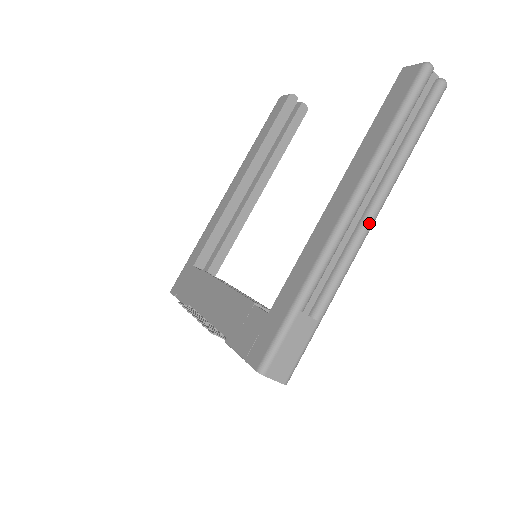
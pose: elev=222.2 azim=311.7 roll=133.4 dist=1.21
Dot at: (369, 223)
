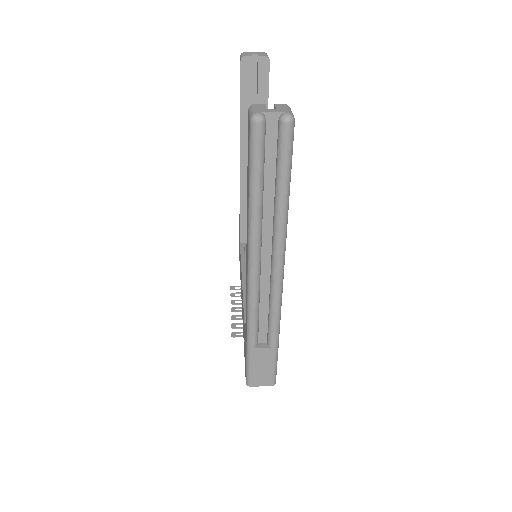
Dot at: (276, 275)
